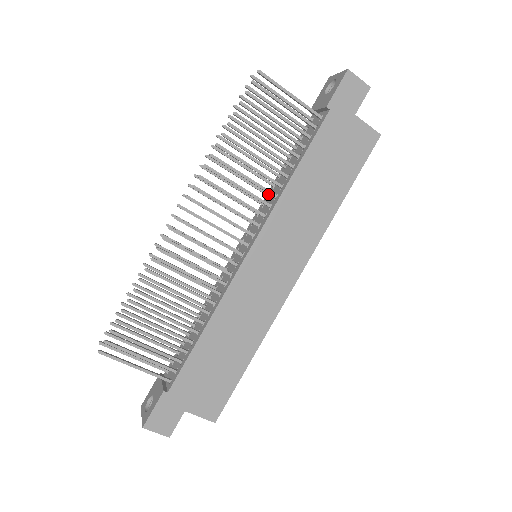
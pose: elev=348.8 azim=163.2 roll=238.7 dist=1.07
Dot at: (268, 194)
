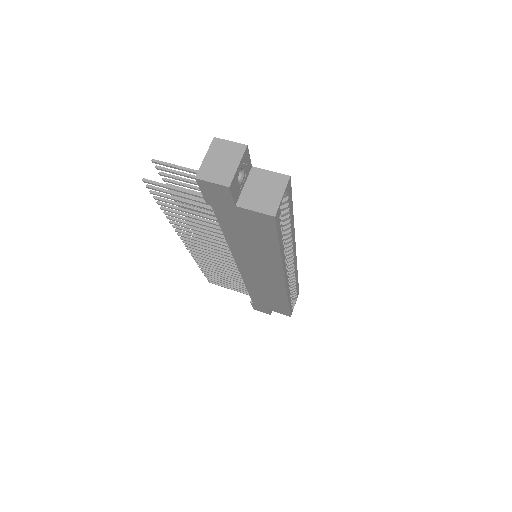
Dot at: occluded
